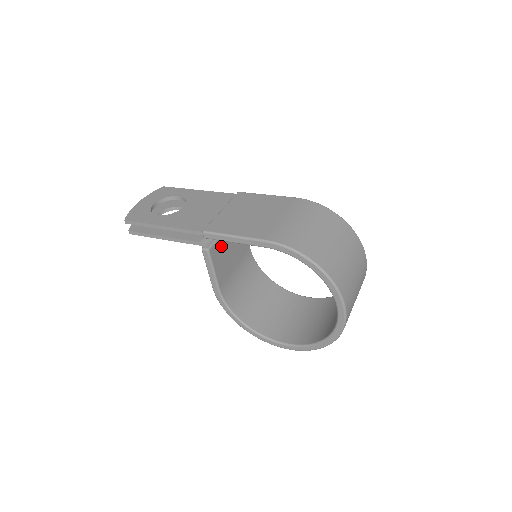
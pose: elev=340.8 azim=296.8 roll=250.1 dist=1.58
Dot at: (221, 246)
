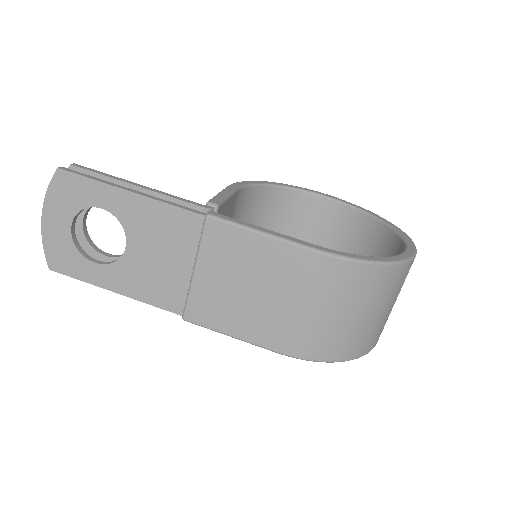
Dot at: occluded
